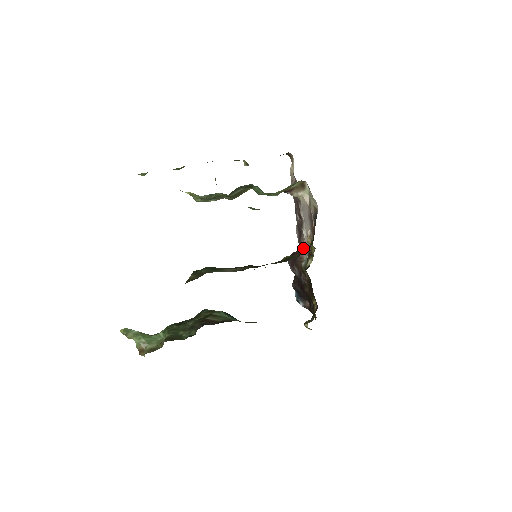
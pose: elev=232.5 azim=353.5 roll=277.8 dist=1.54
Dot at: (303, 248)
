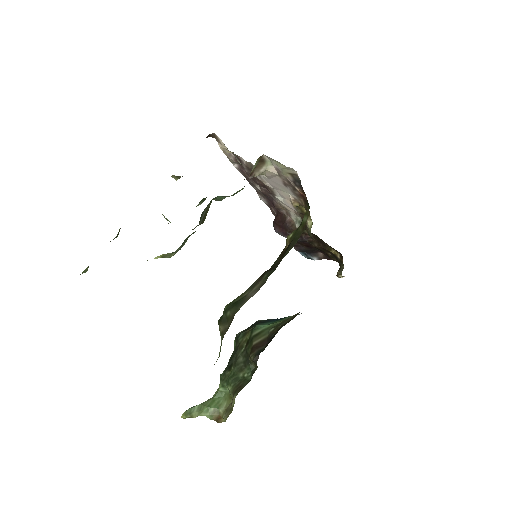
Dot at: (284, 211)
